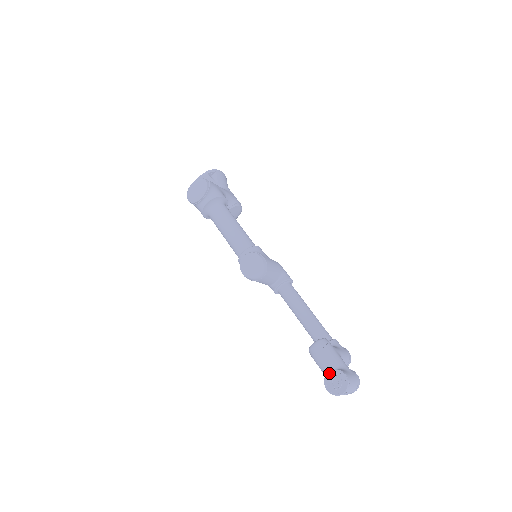
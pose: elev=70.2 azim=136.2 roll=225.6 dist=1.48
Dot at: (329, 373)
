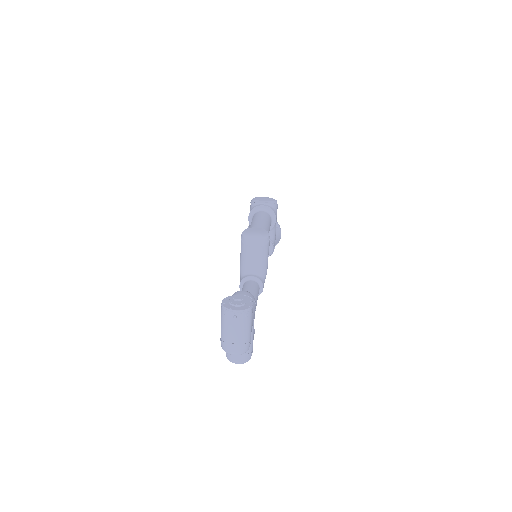
Dot at: (239, 296)
